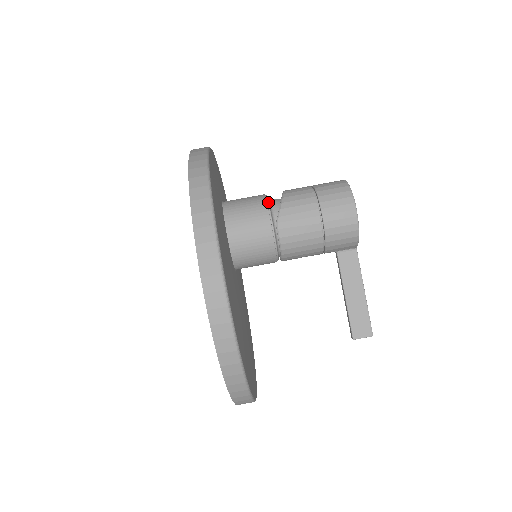
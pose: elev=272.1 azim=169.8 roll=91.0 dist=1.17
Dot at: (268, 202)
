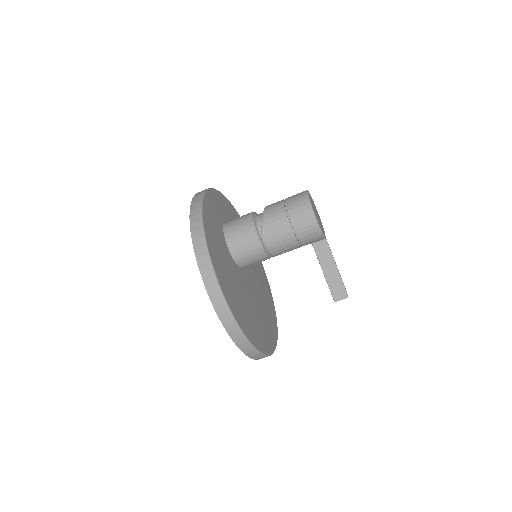
Dot at: (253, 222)
